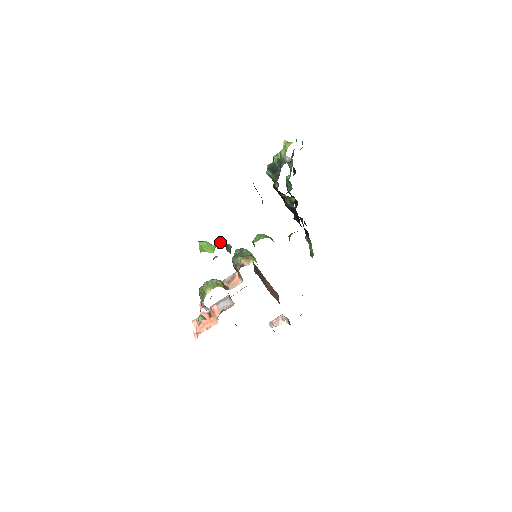
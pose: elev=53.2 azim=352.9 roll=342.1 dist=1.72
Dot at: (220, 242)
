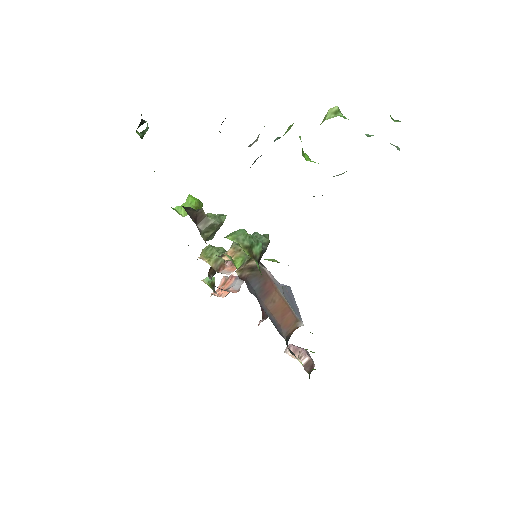
Dot at: (196, 210)
